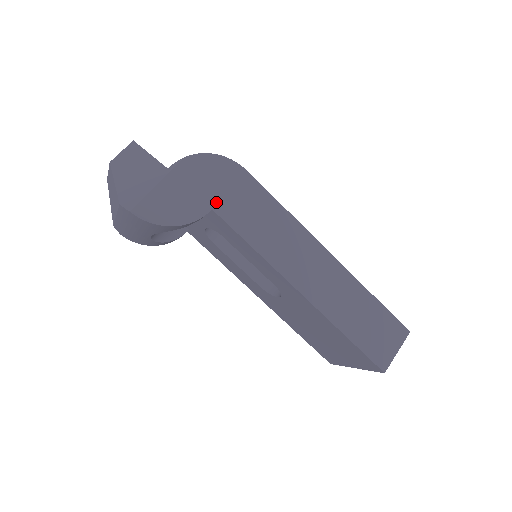
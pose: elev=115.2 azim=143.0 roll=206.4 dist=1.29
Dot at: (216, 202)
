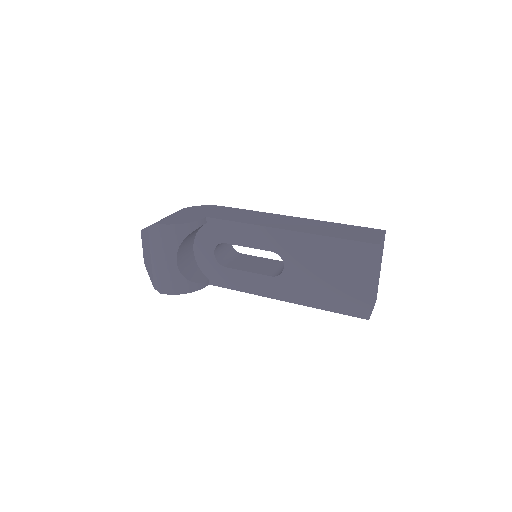
Dot at: (208, 215)
